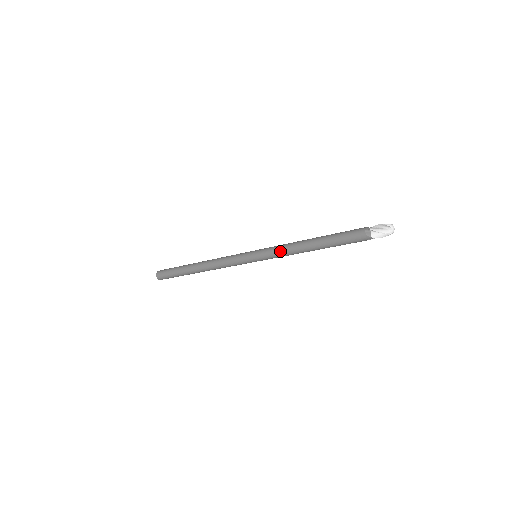
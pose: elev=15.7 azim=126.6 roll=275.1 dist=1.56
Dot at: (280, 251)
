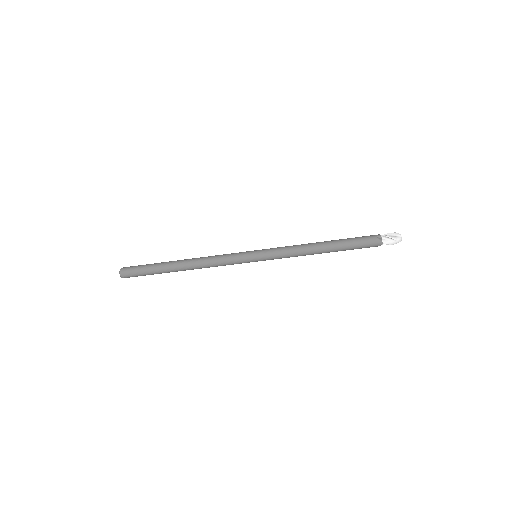
Dot at: (288, 250)
